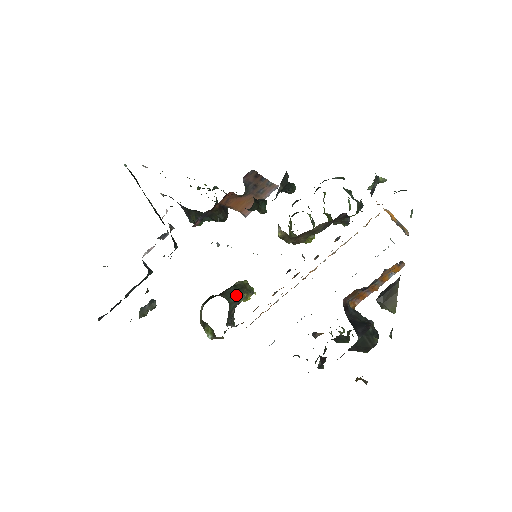
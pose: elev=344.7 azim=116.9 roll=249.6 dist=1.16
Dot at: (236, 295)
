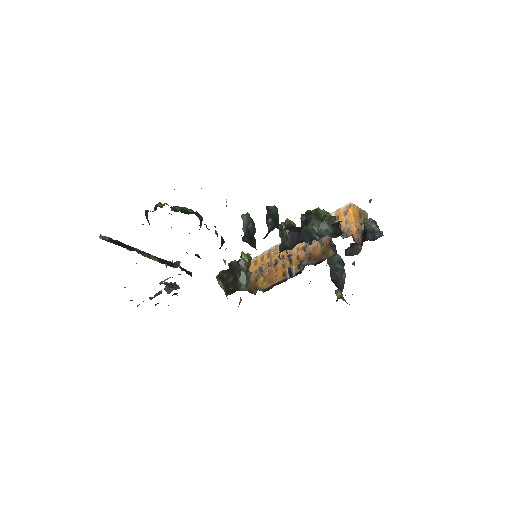
Dot at: (248, 278)
